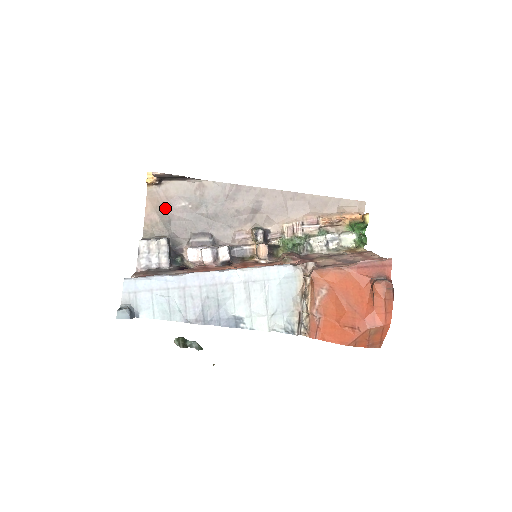
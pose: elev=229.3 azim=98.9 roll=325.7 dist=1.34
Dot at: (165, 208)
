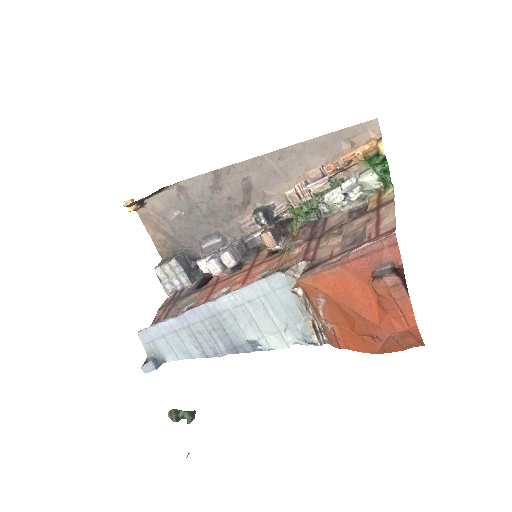
Dot at: (163, 225)
